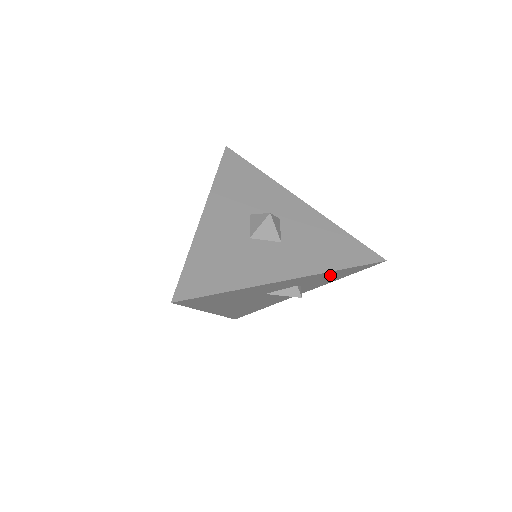
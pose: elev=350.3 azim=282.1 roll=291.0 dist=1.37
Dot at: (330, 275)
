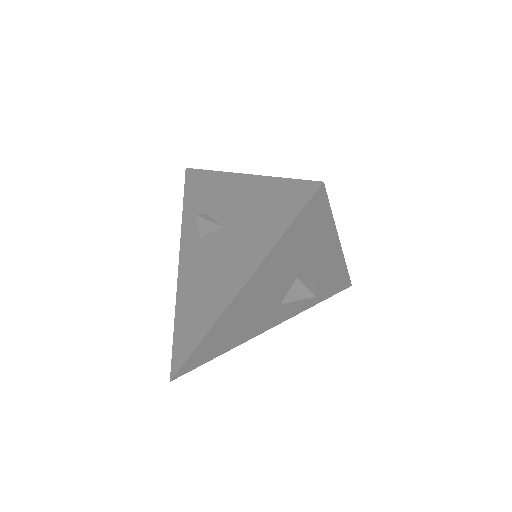
Dot at: (332, 279)
